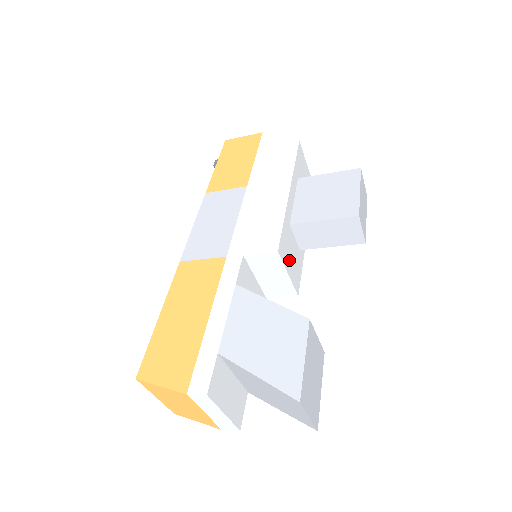
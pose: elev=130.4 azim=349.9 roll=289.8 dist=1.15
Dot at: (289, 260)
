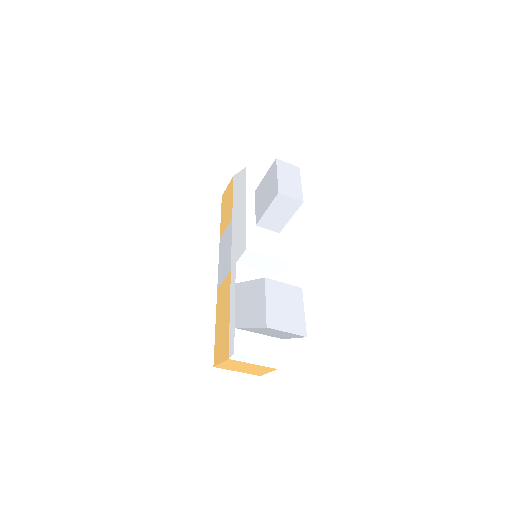
Dot at: (265, 247)
